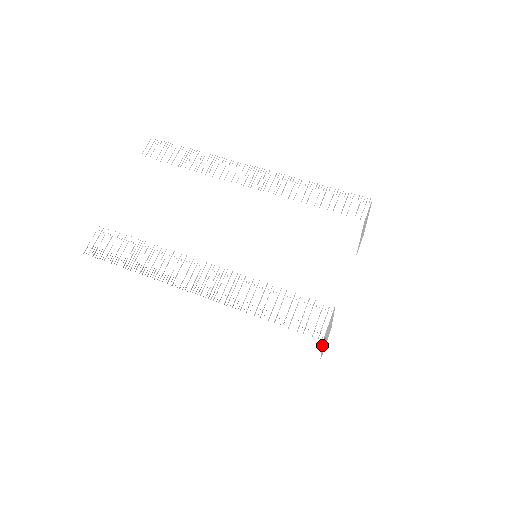
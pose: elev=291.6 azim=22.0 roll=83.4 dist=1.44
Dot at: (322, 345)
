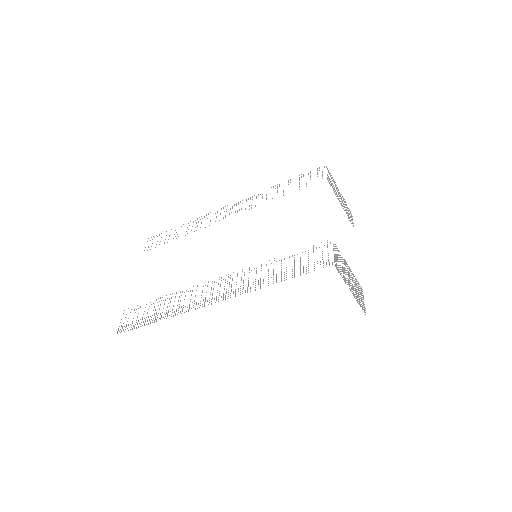
Dot at: occluded
